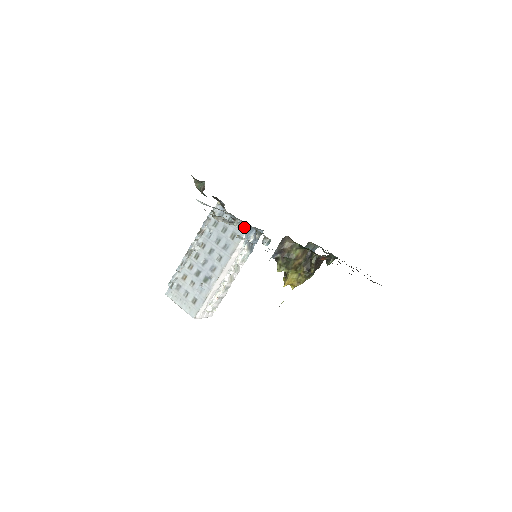
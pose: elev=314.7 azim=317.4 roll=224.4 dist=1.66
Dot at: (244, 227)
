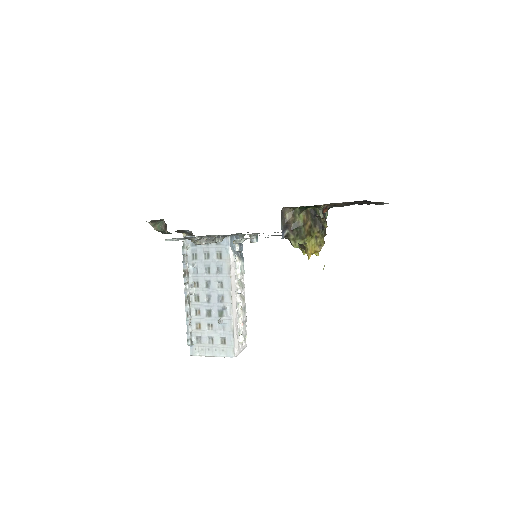
Dot at: (224, 240)
